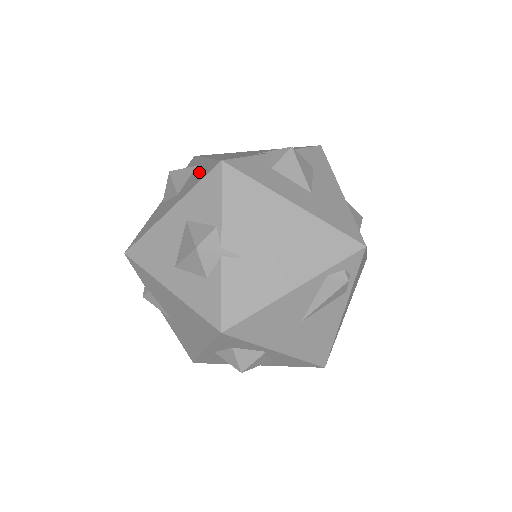
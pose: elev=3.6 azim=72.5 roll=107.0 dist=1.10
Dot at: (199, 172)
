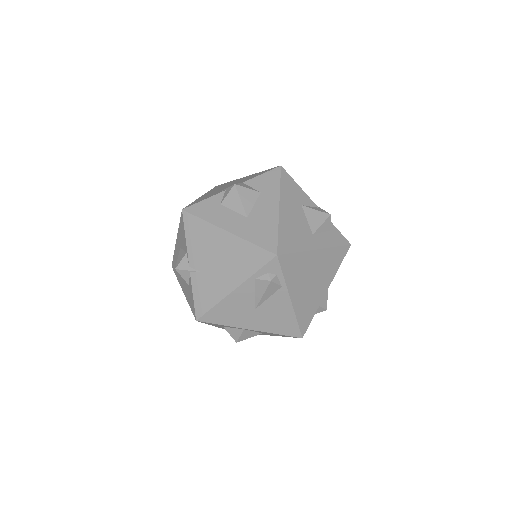
Dot at: occluded
